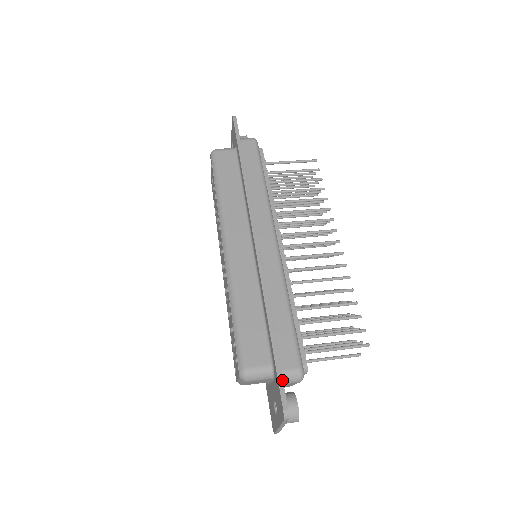
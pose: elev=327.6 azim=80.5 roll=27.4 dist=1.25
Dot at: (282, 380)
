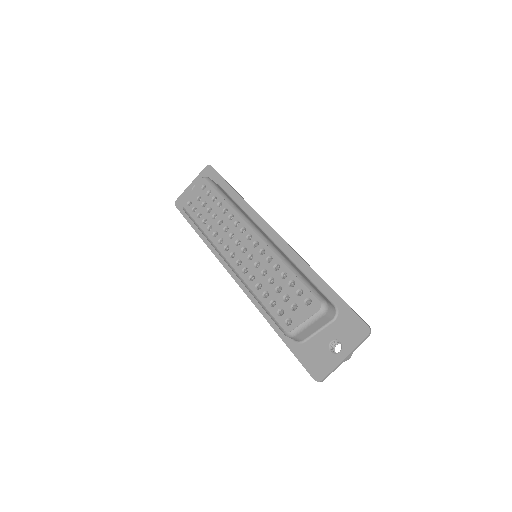
Dot at: occluded
